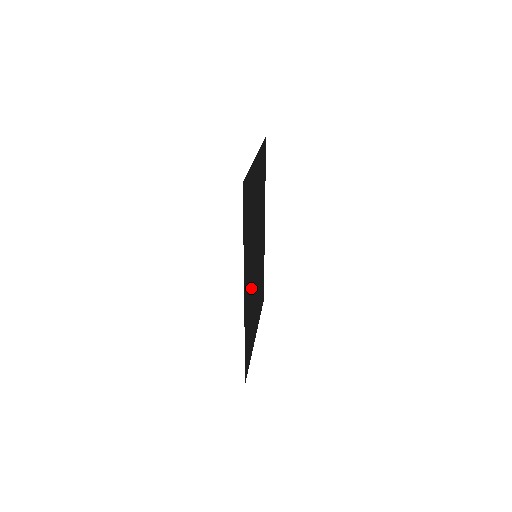
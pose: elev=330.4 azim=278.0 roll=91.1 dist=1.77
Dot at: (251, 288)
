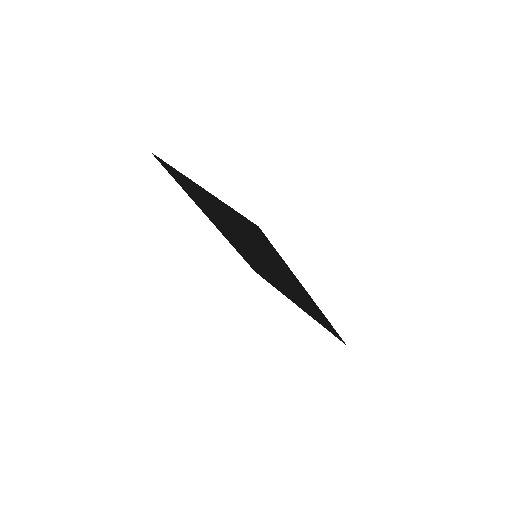
Dot at: (286, 283)
